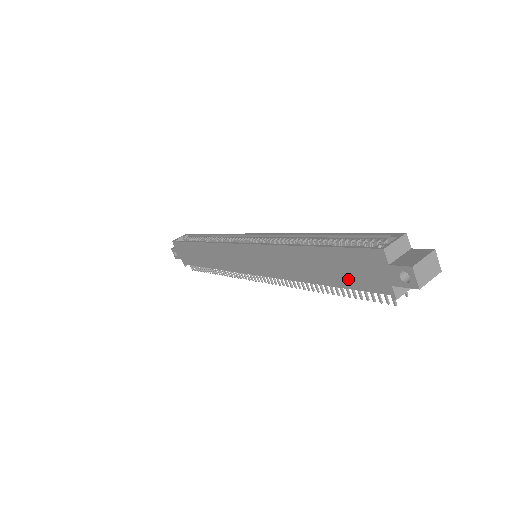
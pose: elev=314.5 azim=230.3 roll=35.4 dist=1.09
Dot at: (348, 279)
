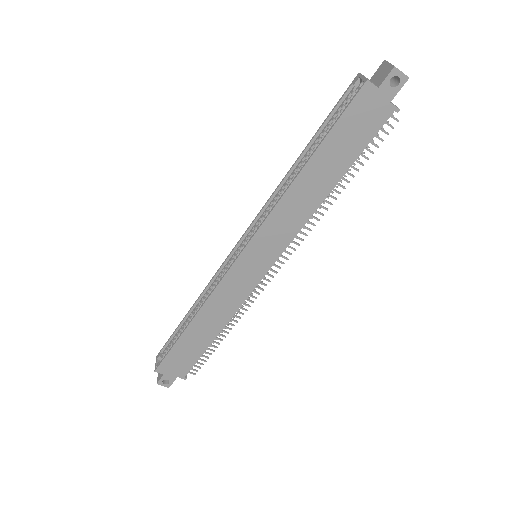
Dot at: (356, 144)
